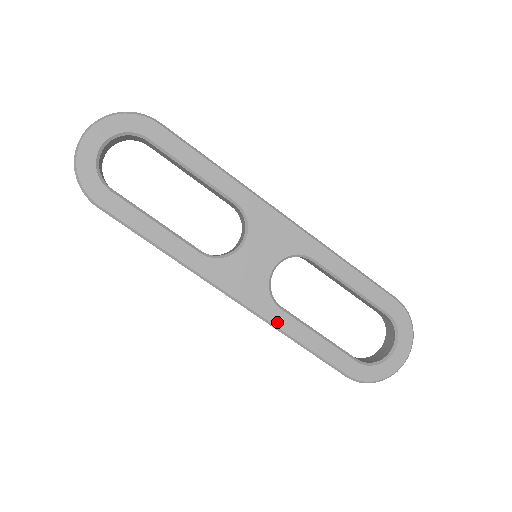
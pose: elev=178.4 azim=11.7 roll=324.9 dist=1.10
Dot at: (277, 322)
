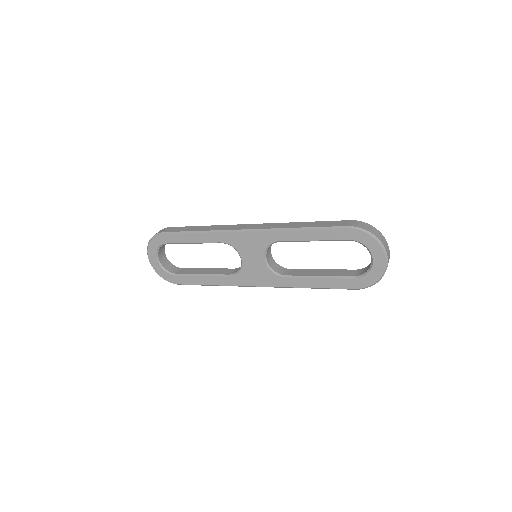
Dot at: (291, 285)
